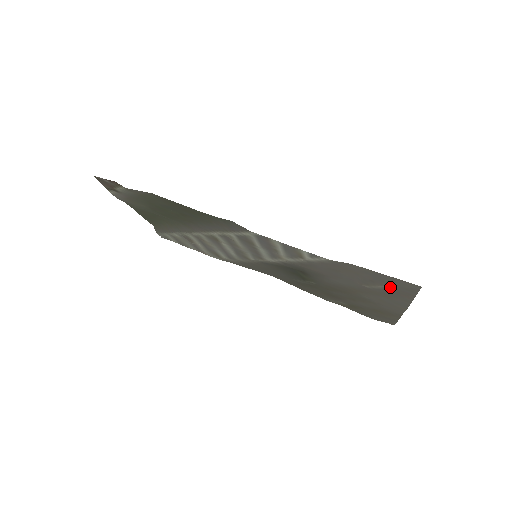
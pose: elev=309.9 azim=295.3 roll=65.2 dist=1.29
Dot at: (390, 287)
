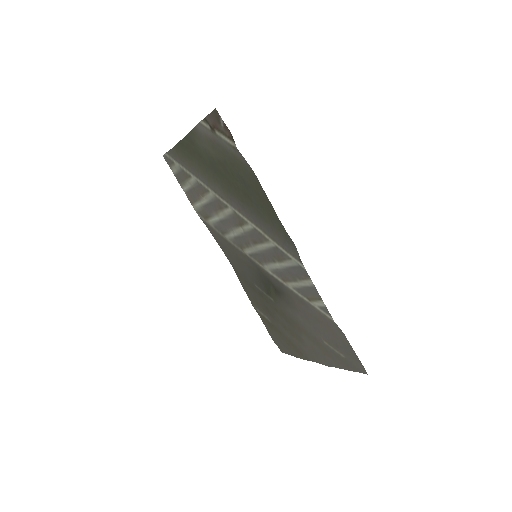
Dot at: (344, 357)
